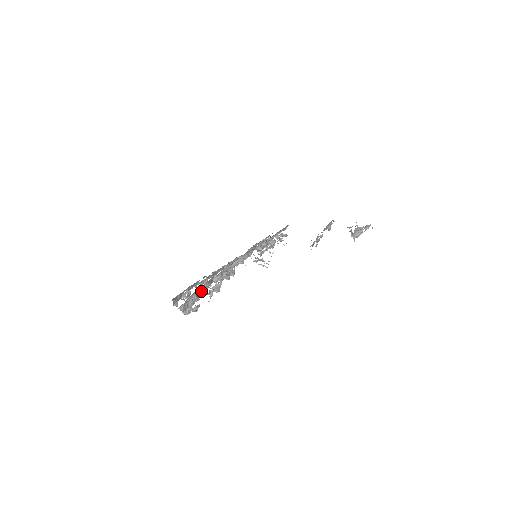
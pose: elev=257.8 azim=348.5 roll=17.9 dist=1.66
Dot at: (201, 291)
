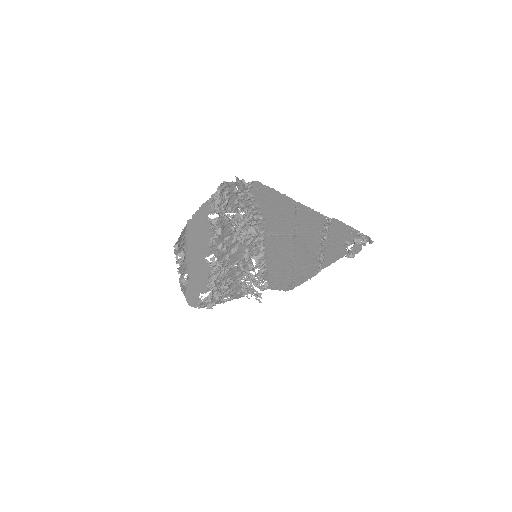
Dot at: (227, 210)
